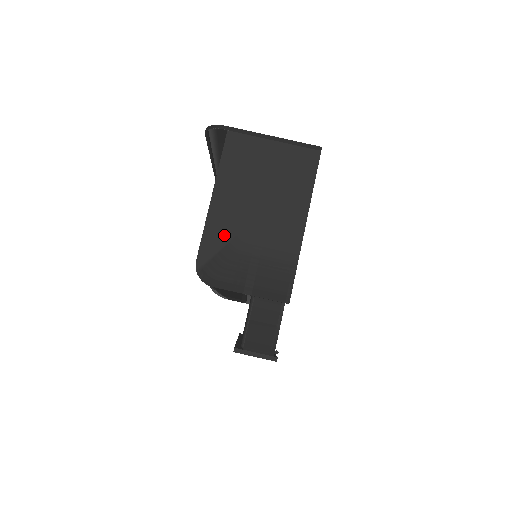
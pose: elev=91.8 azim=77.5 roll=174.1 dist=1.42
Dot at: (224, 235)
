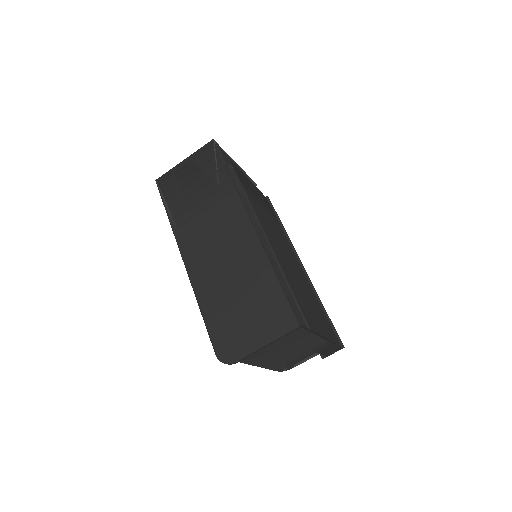
Dot at: (282, 364)
